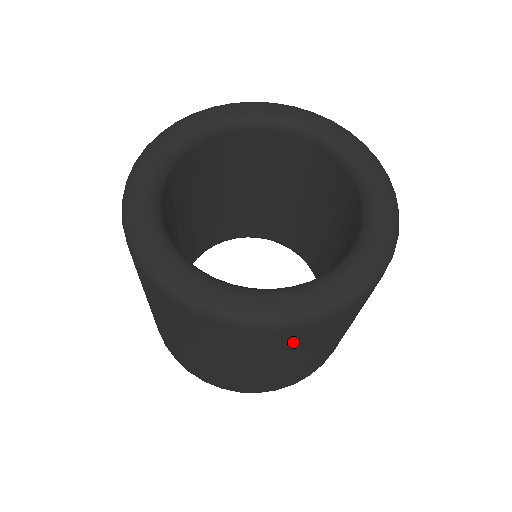
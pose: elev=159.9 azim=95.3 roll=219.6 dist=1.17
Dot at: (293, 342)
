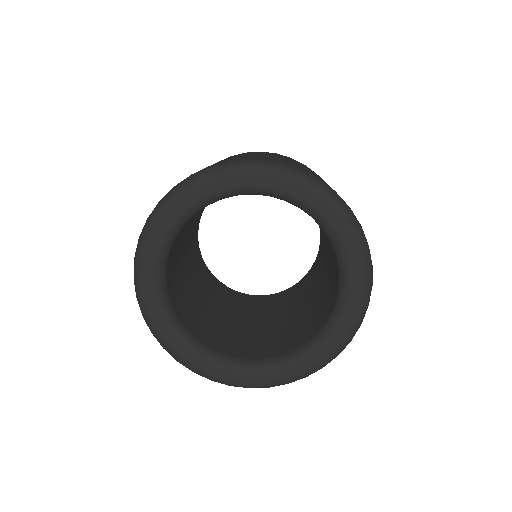
Dot at: occluded
